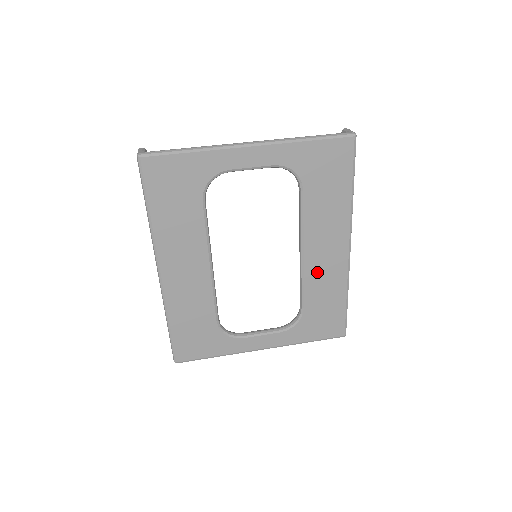
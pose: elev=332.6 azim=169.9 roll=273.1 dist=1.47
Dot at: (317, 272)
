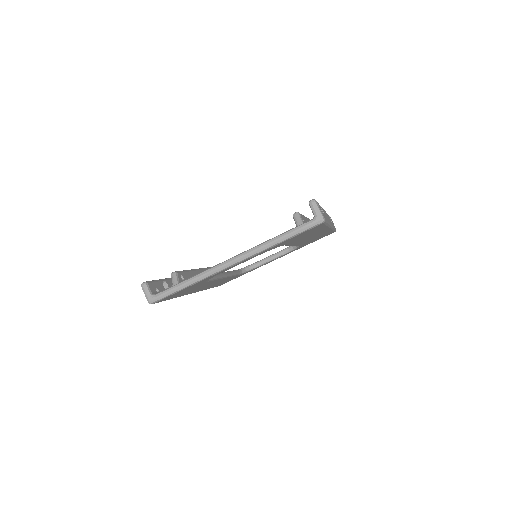
Dot at: occluded
